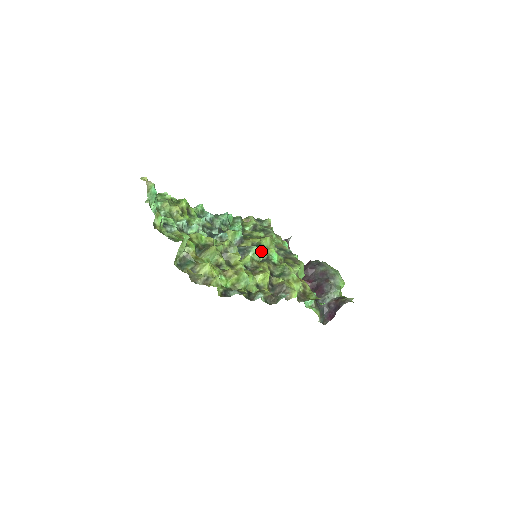
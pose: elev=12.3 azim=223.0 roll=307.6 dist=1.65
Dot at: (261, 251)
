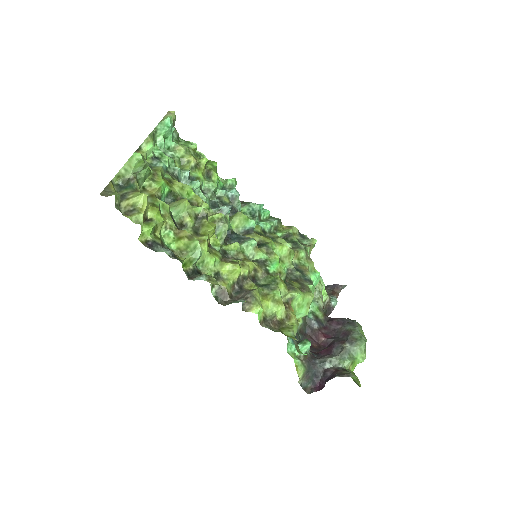
Dot at: (260, 250)
